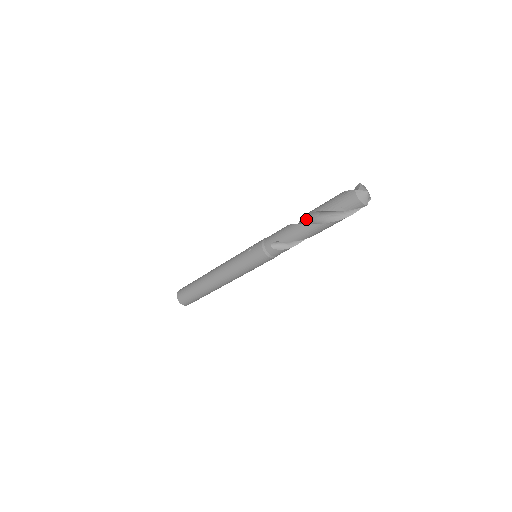
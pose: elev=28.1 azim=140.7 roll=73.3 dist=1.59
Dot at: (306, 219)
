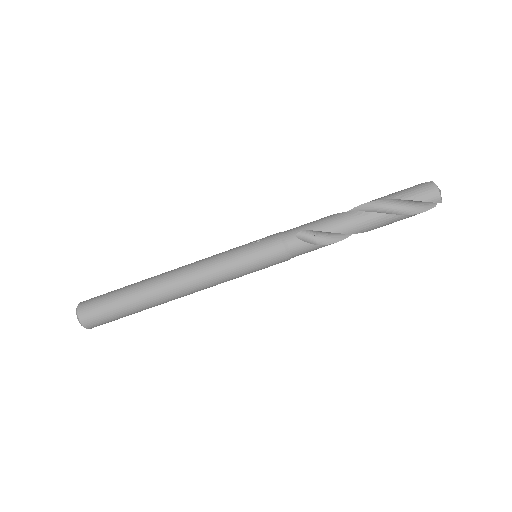
Dot at: occluded
